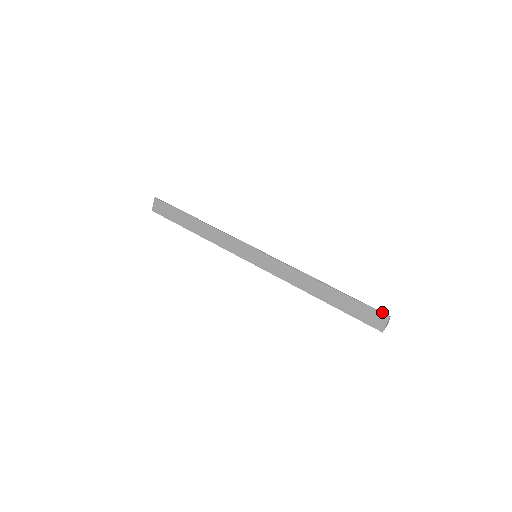
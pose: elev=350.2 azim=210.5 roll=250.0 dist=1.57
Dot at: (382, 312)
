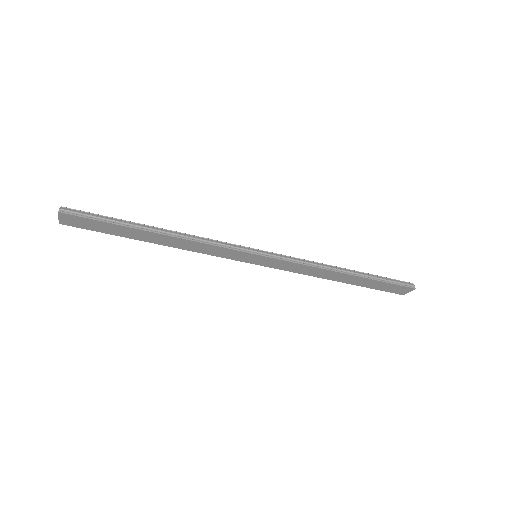
Dot at: (407, 284)
